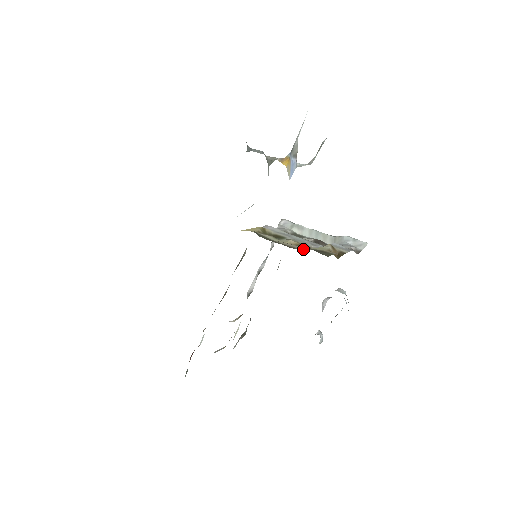
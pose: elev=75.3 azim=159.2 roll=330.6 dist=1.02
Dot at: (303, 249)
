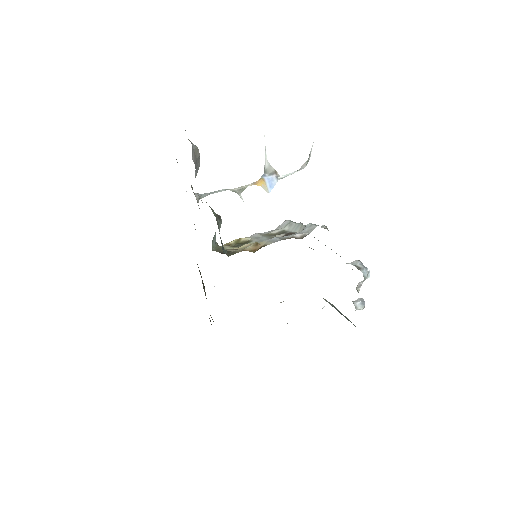
Dot at: occluded
